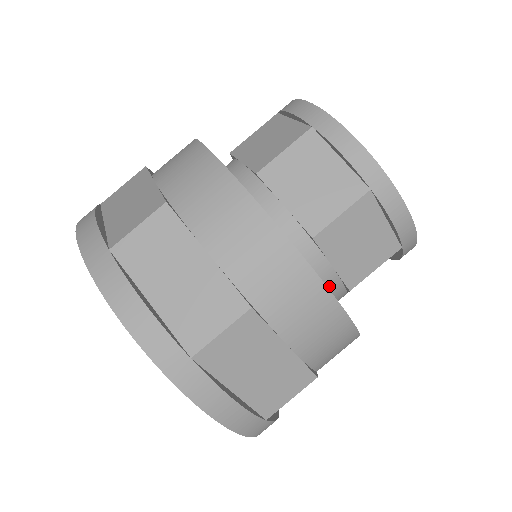
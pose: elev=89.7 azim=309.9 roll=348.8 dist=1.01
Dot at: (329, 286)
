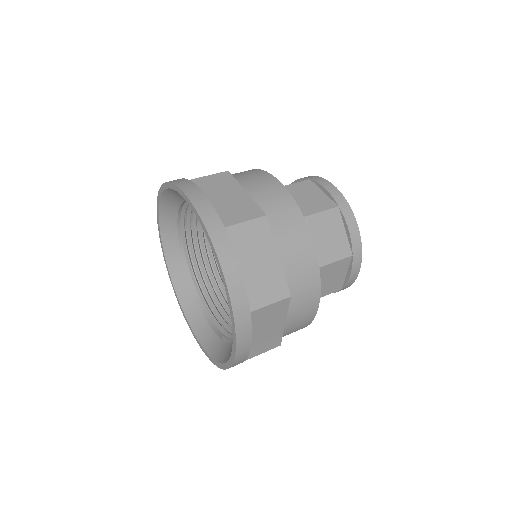
Dot at: occluded
